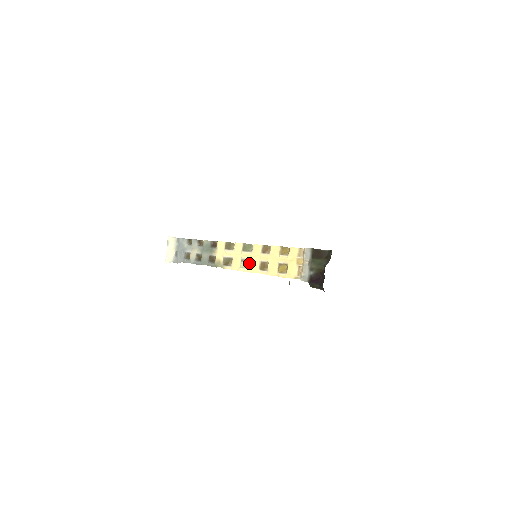
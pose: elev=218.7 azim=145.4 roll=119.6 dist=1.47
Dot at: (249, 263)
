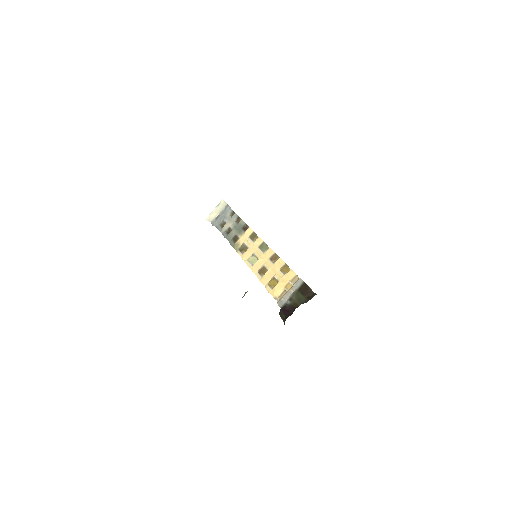
Dot at: (256, 261)
